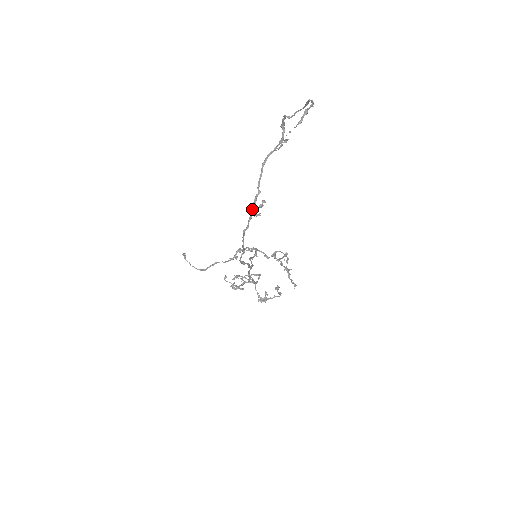
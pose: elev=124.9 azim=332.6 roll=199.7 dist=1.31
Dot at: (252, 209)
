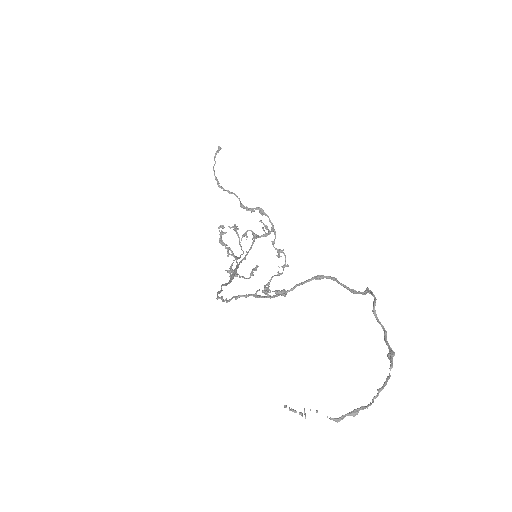
Dot at: (263, 297)
